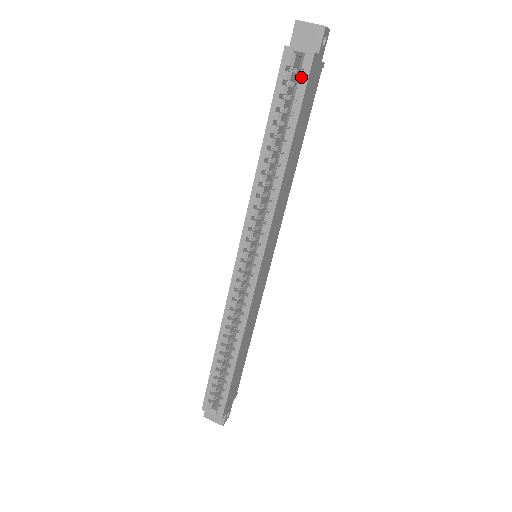
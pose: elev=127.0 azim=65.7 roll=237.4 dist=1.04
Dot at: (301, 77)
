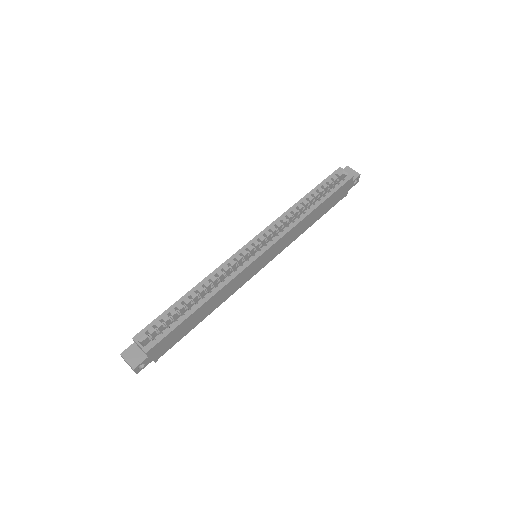
Dot at: (342, 181)
